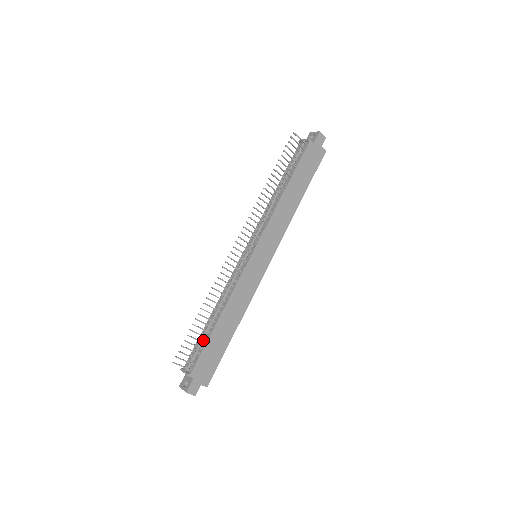
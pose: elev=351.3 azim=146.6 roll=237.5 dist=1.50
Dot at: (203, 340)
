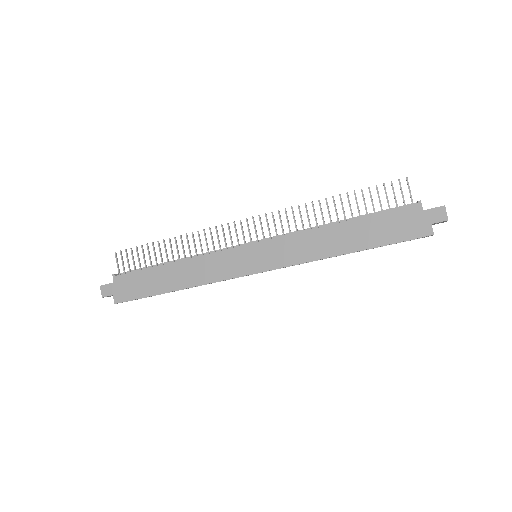
Dot at: occluded
